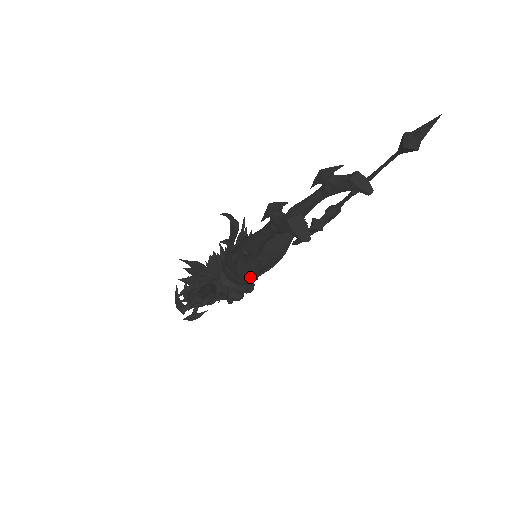
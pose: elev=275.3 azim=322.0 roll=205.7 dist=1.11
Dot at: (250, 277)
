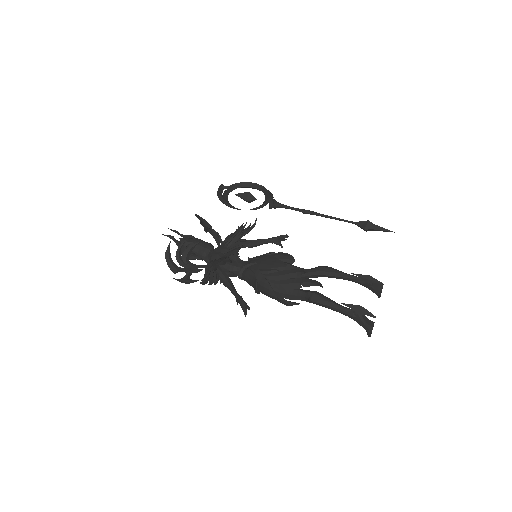
Dot at: occluded
